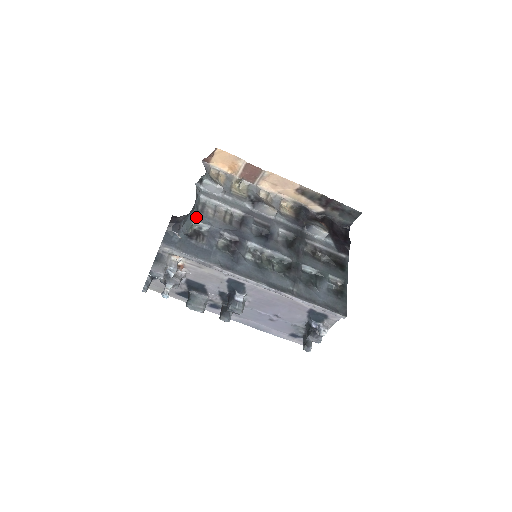
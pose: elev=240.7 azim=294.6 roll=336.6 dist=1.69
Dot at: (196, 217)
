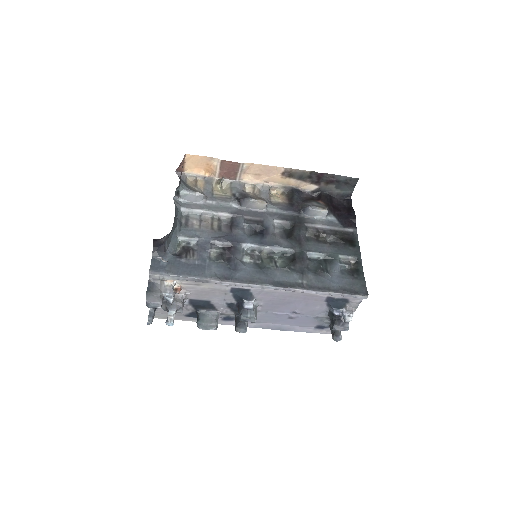
Dot at: (181, 233)
